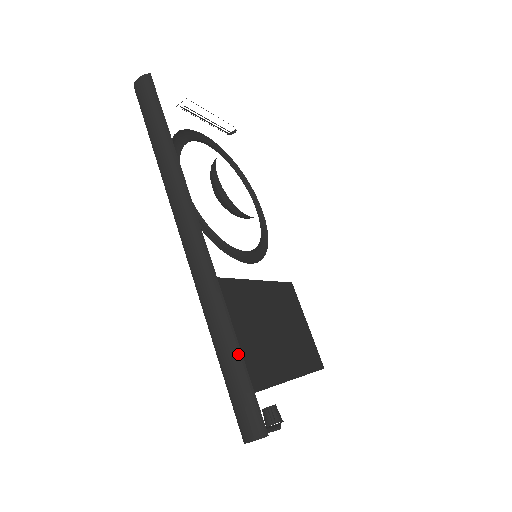
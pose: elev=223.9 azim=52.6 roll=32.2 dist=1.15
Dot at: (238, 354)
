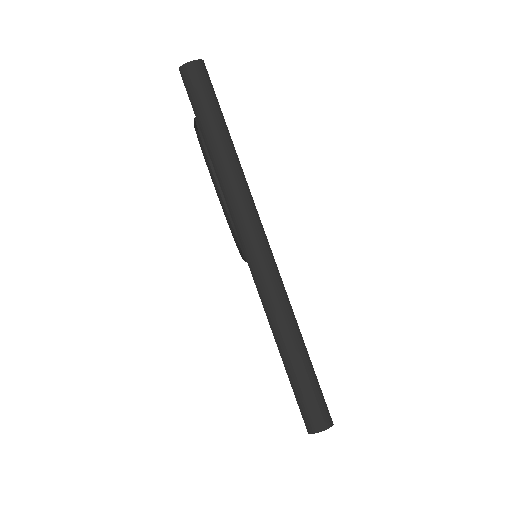
Dot at: (307, 356)
